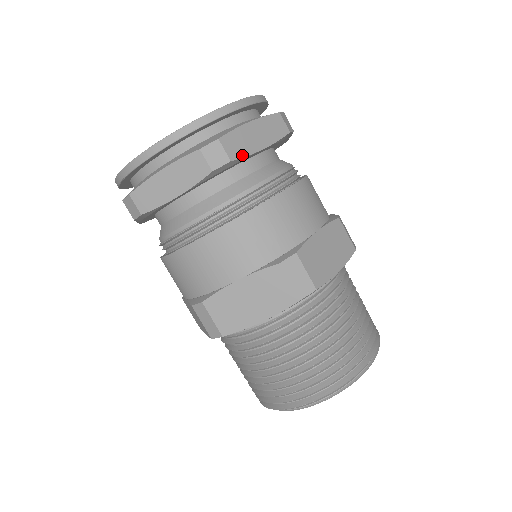
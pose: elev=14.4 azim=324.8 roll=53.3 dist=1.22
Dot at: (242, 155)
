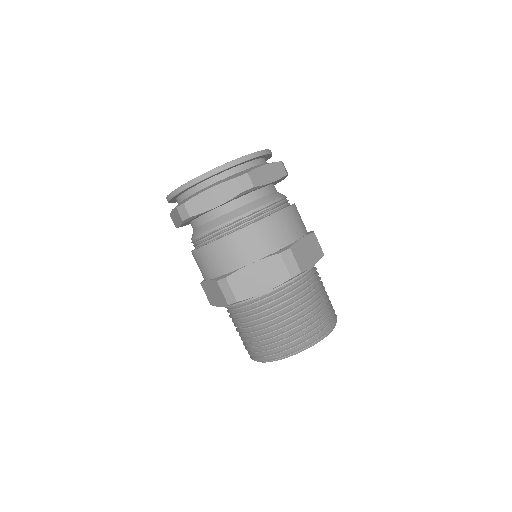
Dot at: (260, 184)
